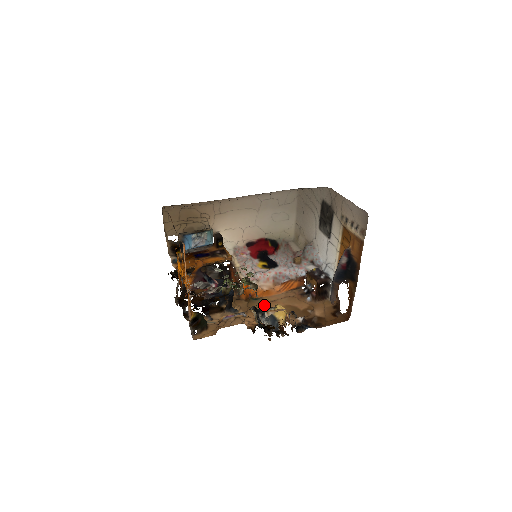
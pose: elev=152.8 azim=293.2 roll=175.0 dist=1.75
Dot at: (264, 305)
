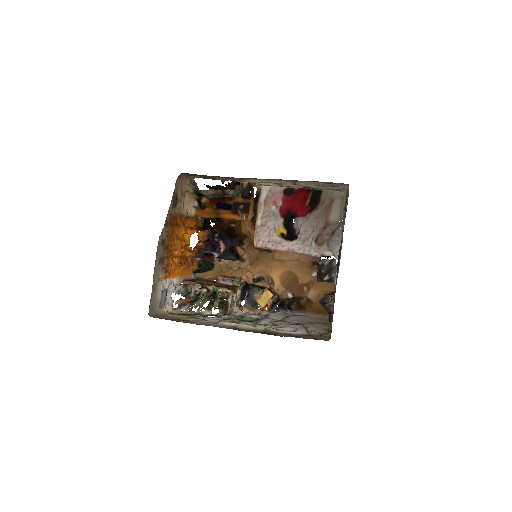
Dot at: (271, 262)
